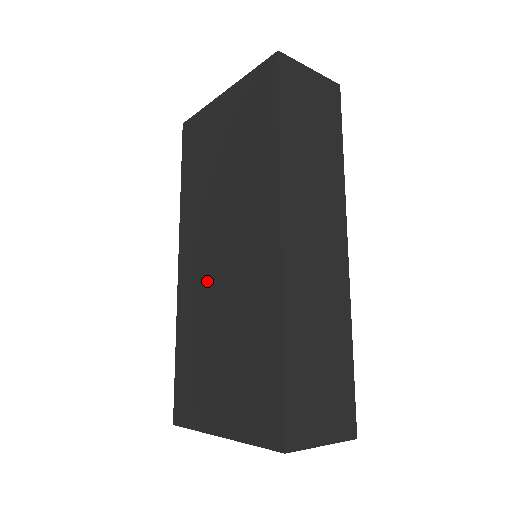
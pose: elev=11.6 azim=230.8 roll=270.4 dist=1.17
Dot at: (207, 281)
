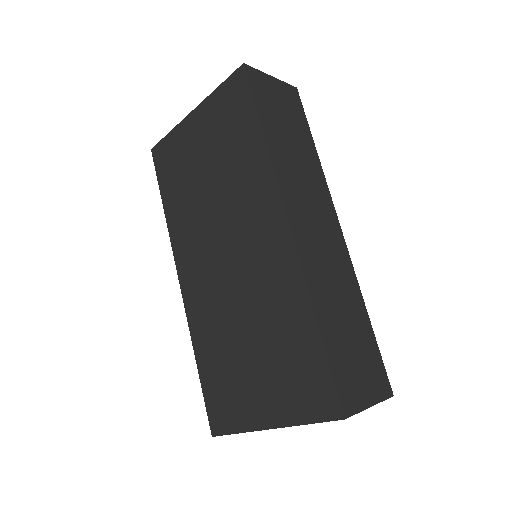
Dot at: (217, 288)
